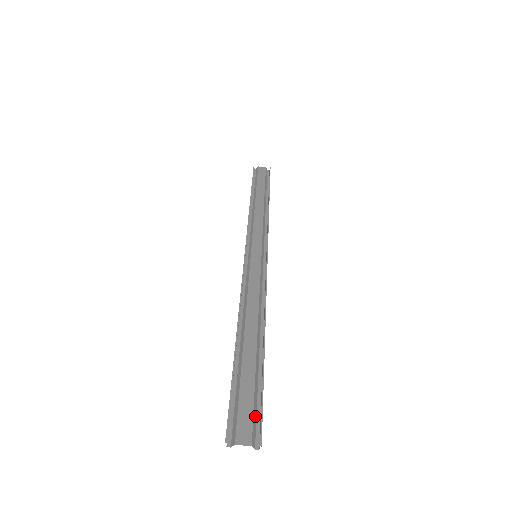
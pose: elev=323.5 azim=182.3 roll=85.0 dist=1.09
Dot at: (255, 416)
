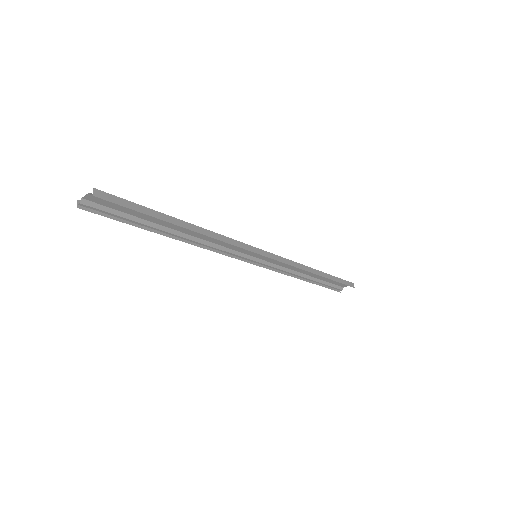
Dot at: (117, 204)
